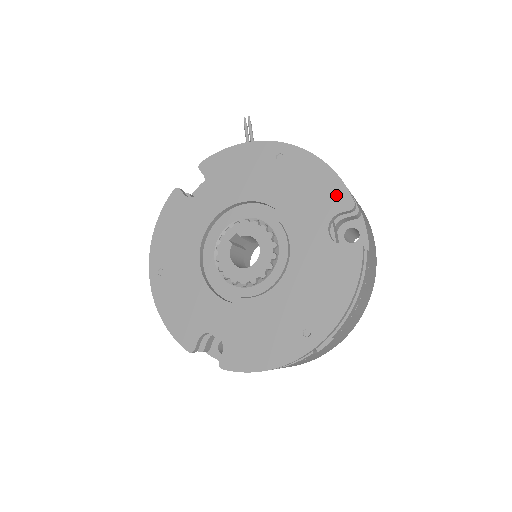
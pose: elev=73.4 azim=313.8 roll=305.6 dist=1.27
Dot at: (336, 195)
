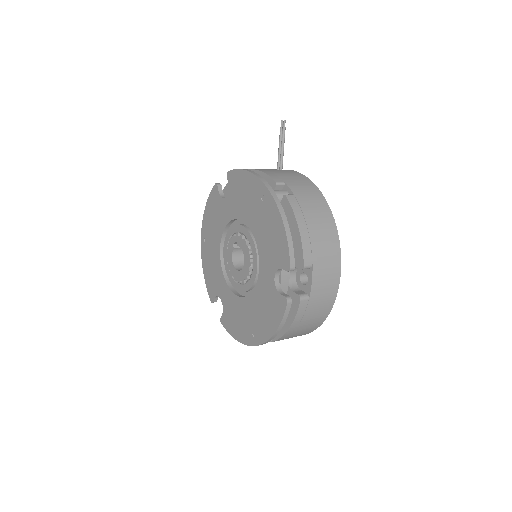
Dot at: (283, 254)
